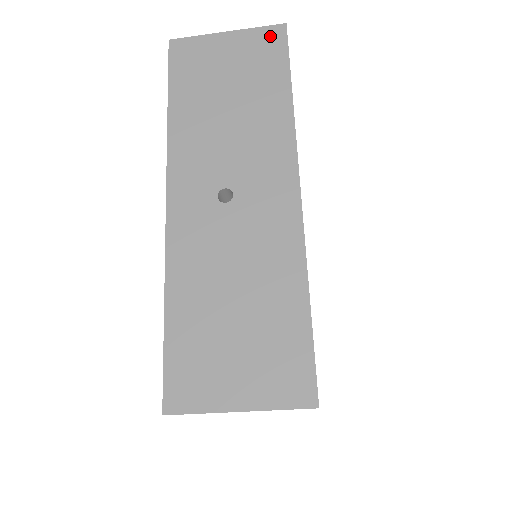
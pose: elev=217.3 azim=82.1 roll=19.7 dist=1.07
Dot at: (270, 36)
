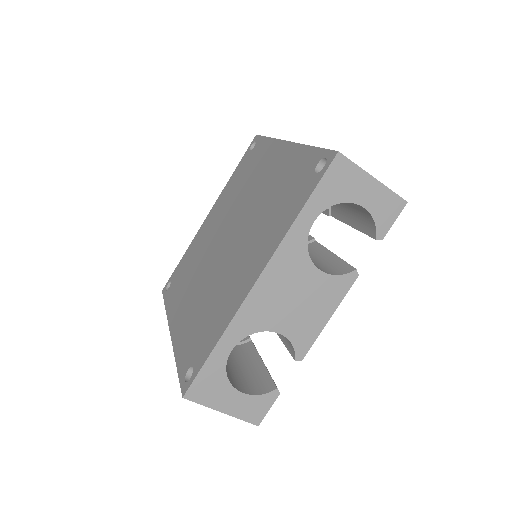
Dot at: occluded
